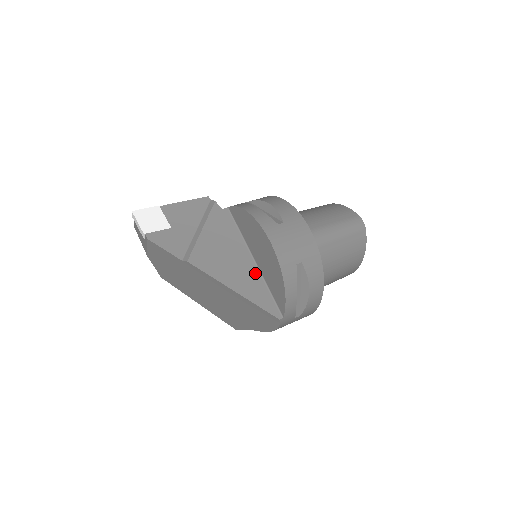
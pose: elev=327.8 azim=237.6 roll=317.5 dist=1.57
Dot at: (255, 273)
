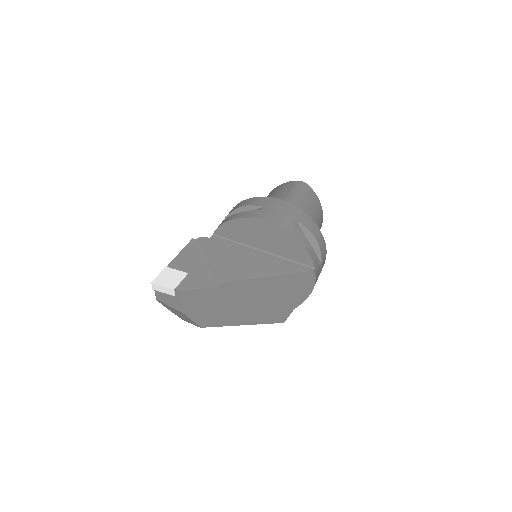
Dot at: (270, 257)
